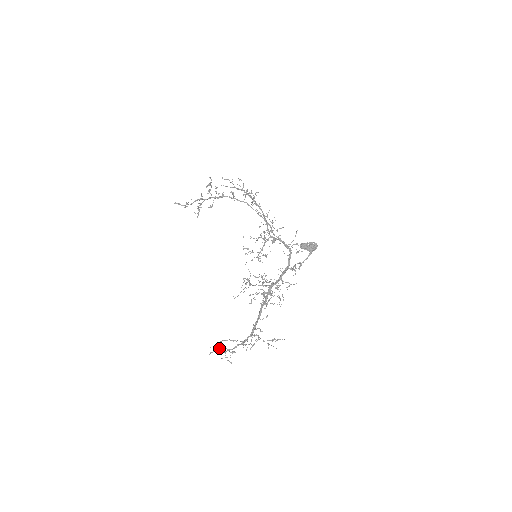
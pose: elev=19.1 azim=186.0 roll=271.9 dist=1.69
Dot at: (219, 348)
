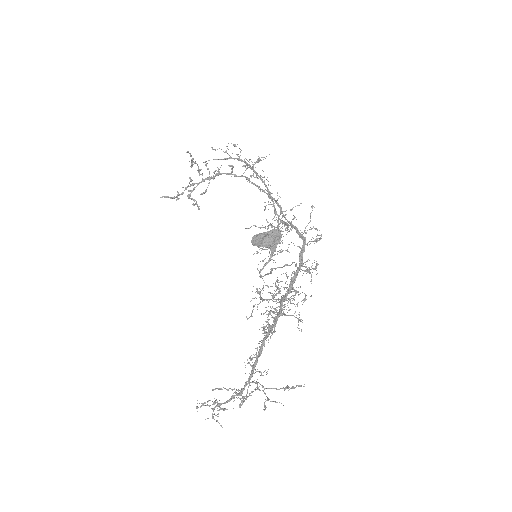
Dot at: (205, 402)
